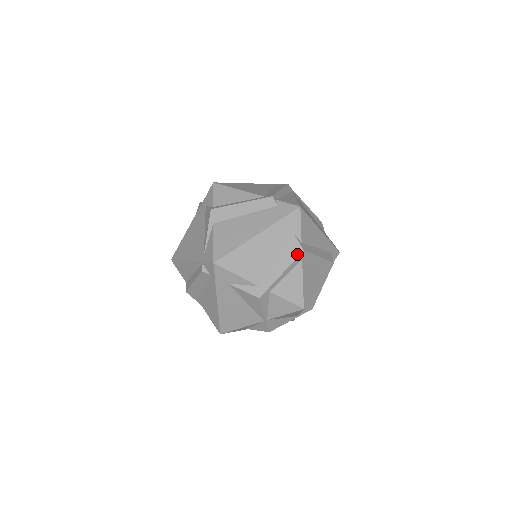
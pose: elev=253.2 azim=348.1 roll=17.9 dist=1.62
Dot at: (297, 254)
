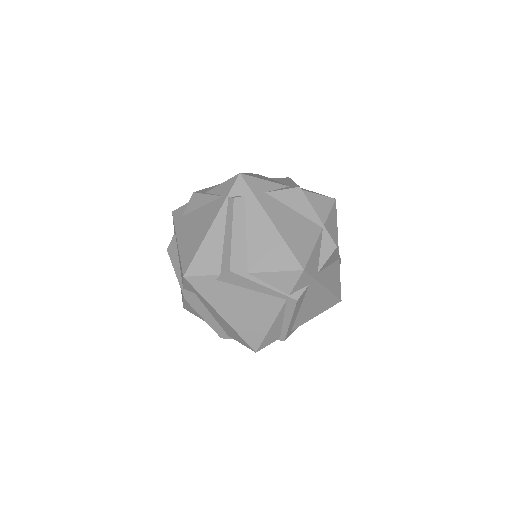
Dot at: (288, 178)
